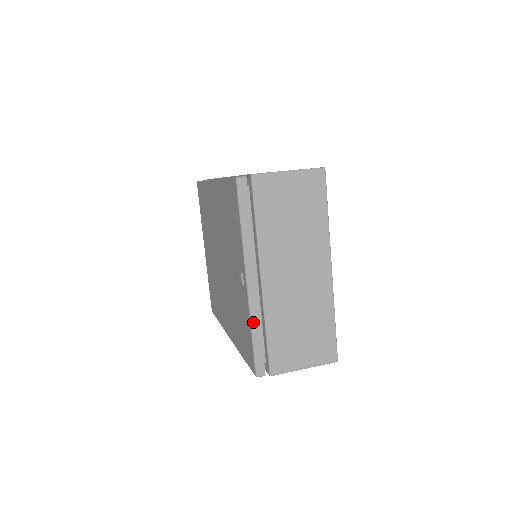
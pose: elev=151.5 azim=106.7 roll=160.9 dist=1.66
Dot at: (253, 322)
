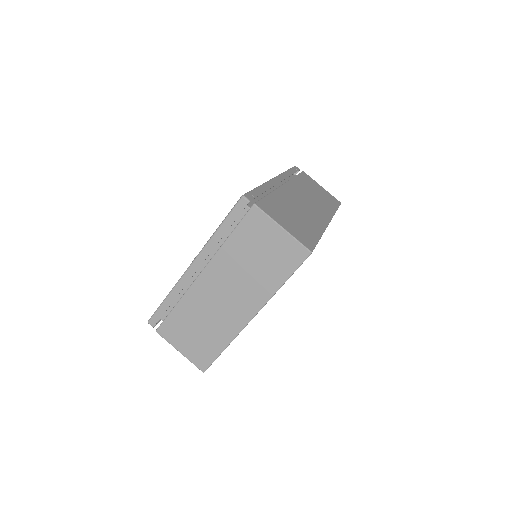
Dot at: (173, 291)
